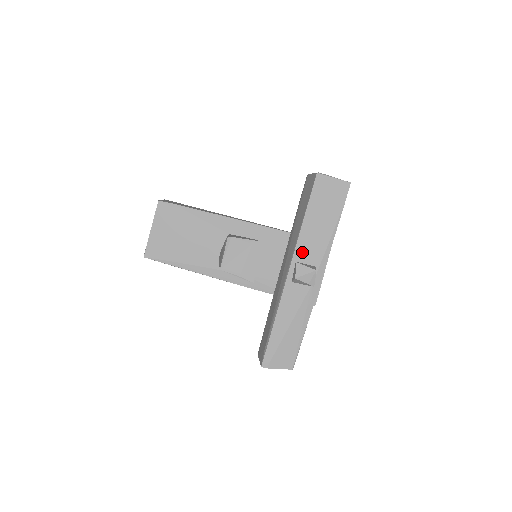
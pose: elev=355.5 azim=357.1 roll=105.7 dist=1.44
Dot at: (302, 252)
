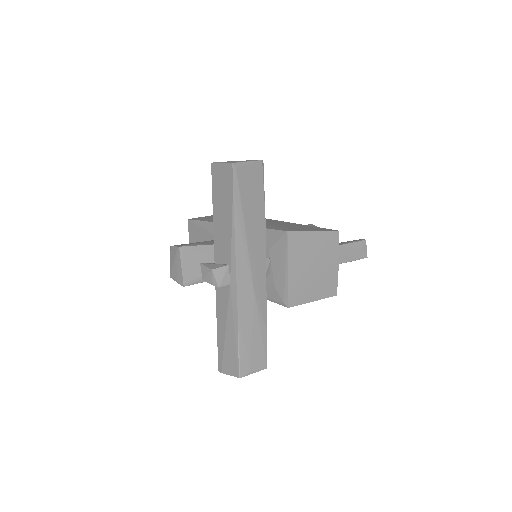
Dot at: (218, 251)
